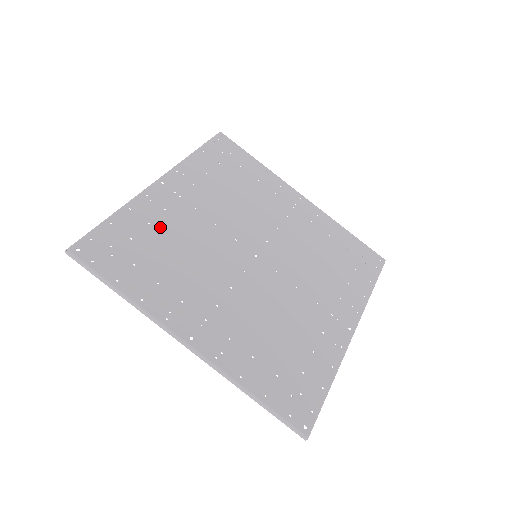
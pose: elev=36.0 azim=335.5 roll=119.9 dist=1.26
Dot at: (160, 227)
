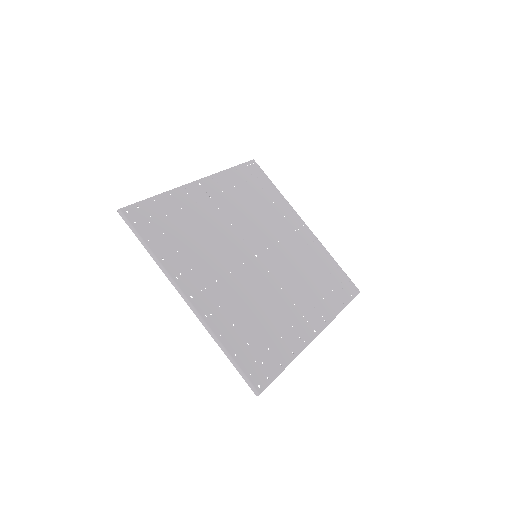
Dot at: (189, 214)
